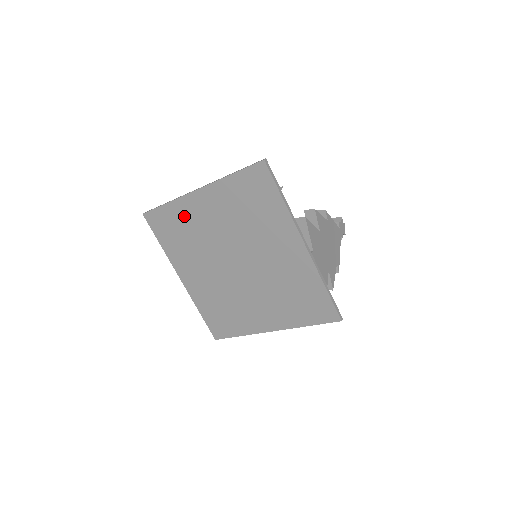
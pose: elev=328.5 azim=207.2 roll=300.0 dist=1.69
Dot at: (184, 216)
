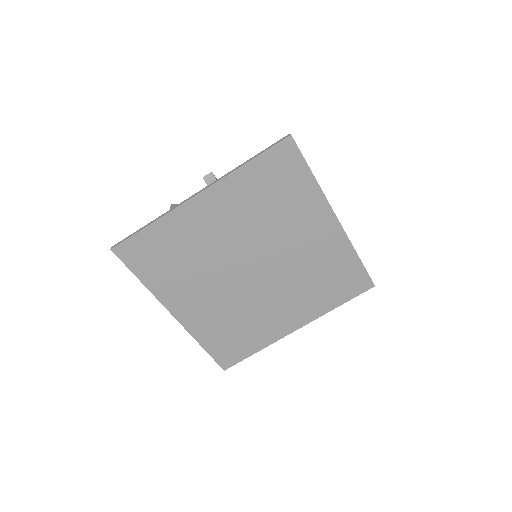
Dot at: (179, 233)
